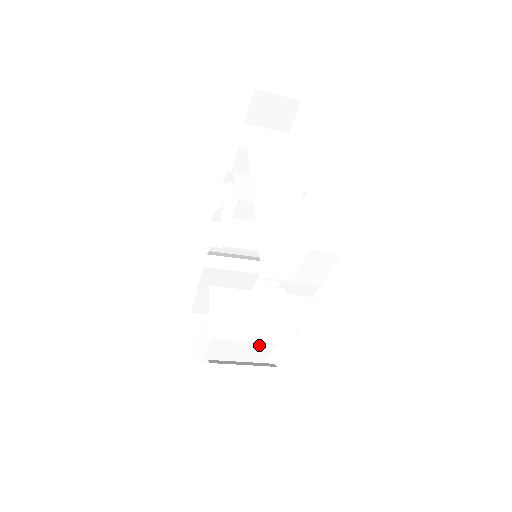
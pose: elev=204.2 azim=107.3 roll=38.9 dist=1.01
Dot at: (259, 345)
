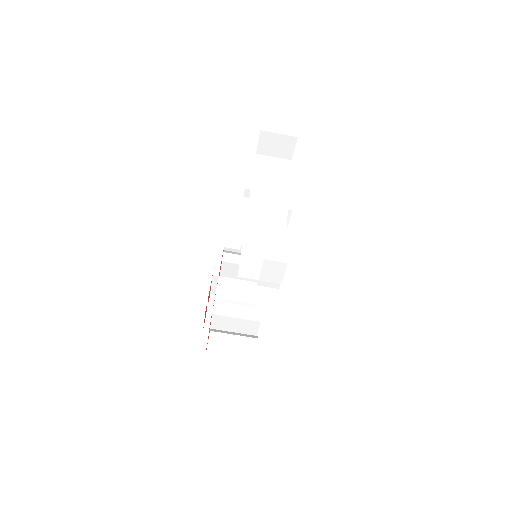
Dot at: (248, 322)
